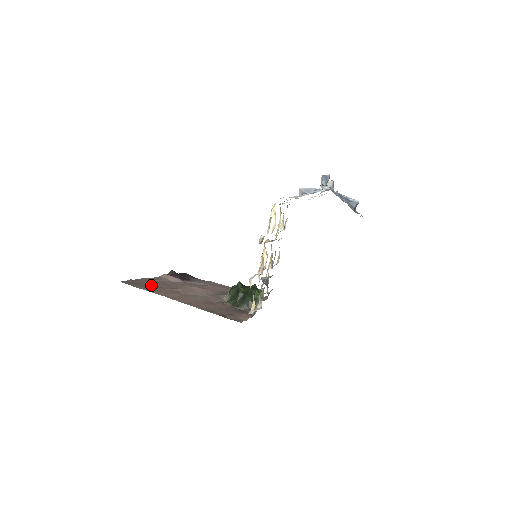
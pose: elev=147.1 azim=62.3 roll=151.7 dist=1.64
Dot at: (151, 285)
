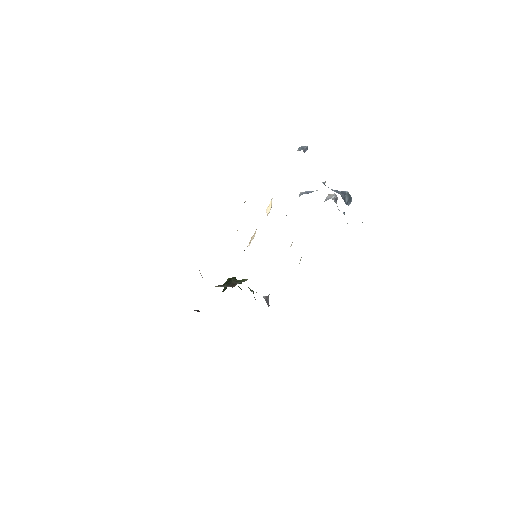
Dot at: occluded
